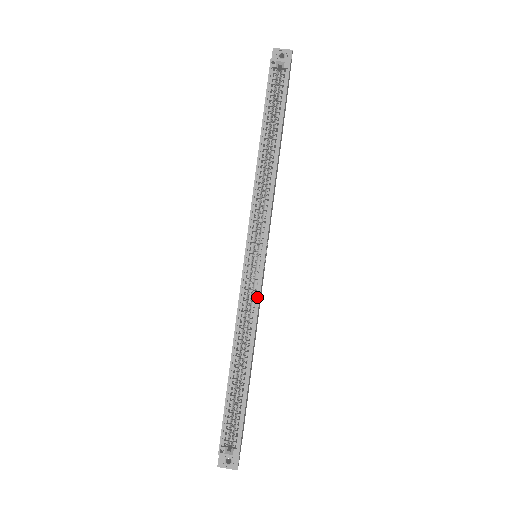
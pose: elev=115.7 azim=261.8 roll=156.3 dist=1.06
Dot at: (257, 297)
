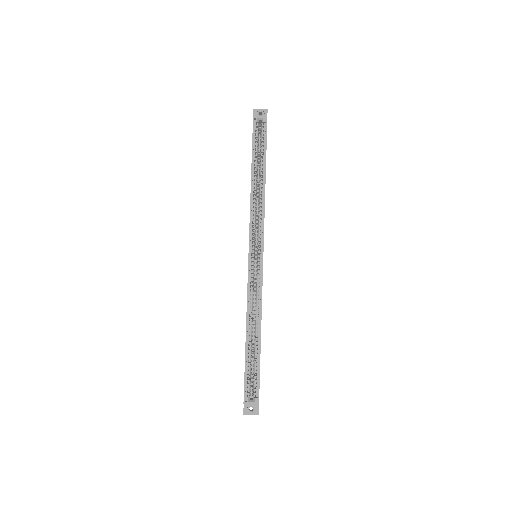
Dot at: (260, 284)
